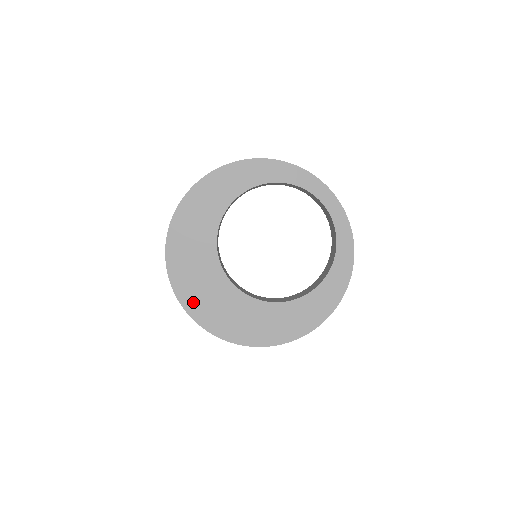
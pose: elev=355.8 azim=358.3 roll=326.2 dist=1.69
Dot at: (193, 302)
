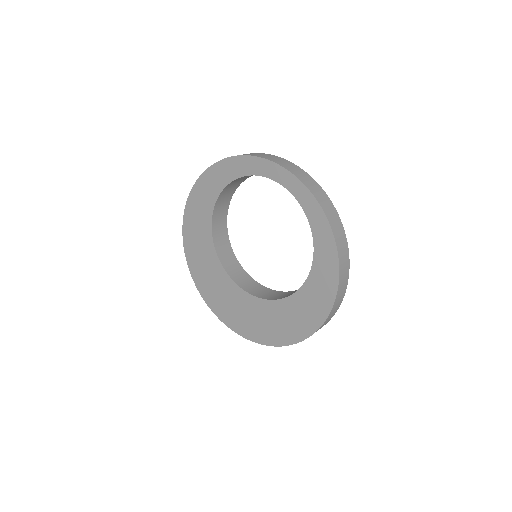
Dot at: (225, 314)
